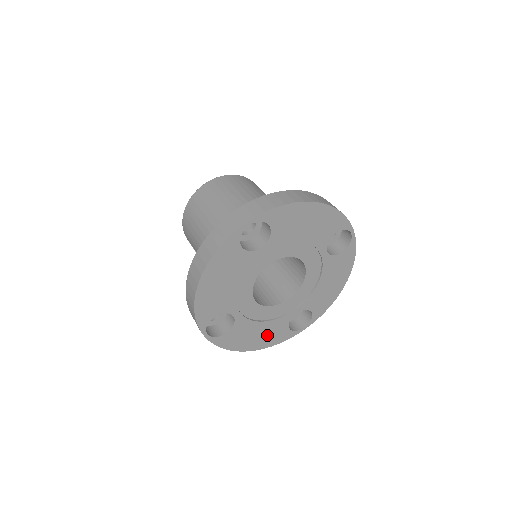
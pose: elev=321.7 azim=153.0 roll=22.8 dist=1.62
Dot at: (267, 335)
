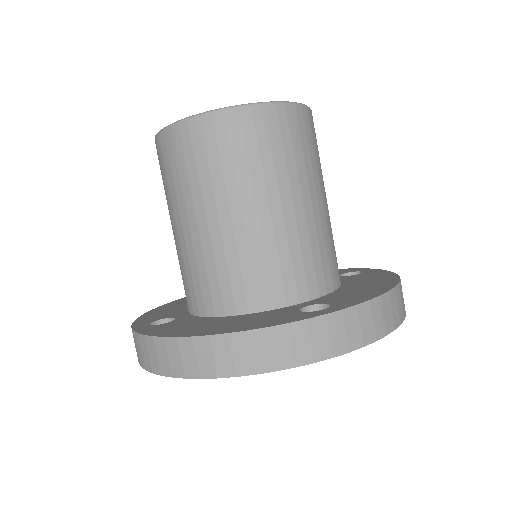
Dot at: occluded
